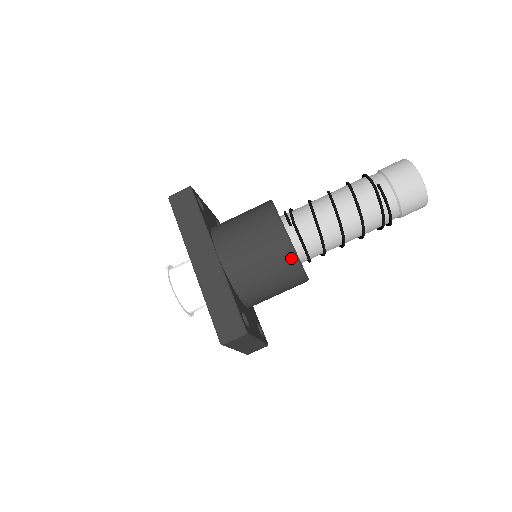
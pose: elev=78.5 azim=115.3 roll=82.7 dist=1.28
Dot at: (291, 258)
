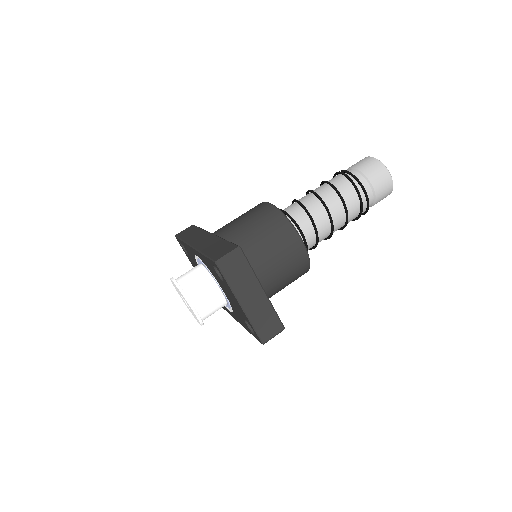
Dot at: (279, 216)
